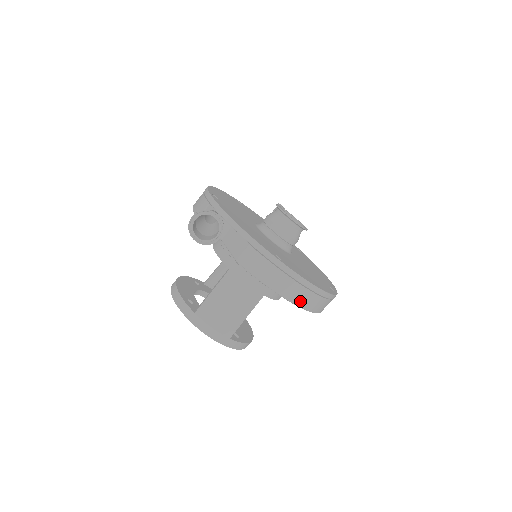
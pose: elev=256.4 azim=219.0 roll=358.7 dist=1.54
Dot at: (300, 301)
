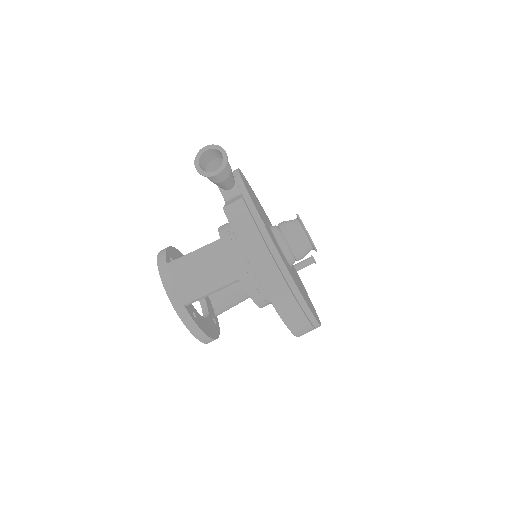
Dot at: (265, 278)
